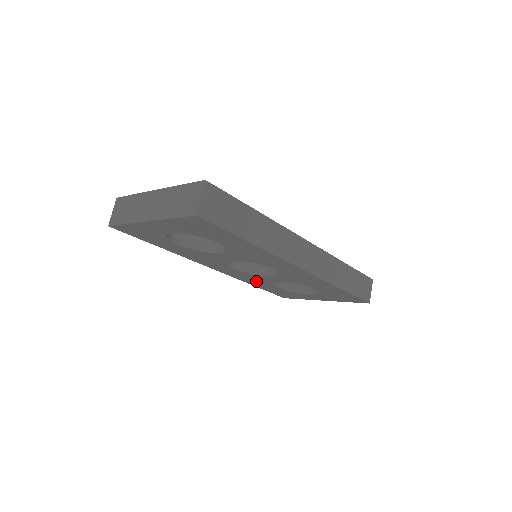
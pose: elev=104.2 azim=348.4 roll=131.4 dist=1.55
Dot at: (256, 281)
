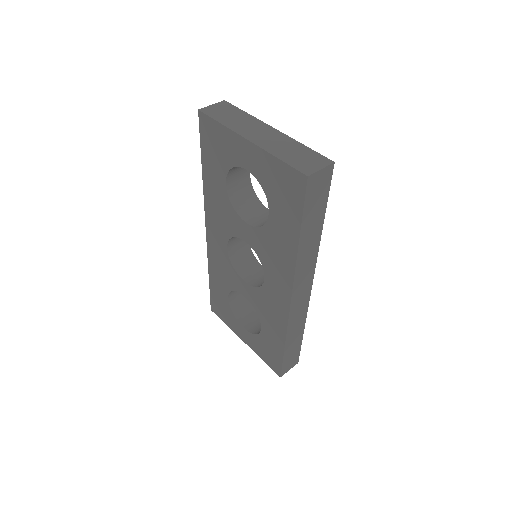
Dot at: (221, 274)
